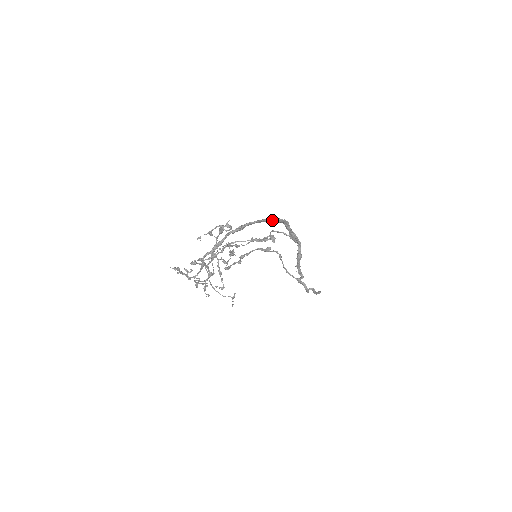
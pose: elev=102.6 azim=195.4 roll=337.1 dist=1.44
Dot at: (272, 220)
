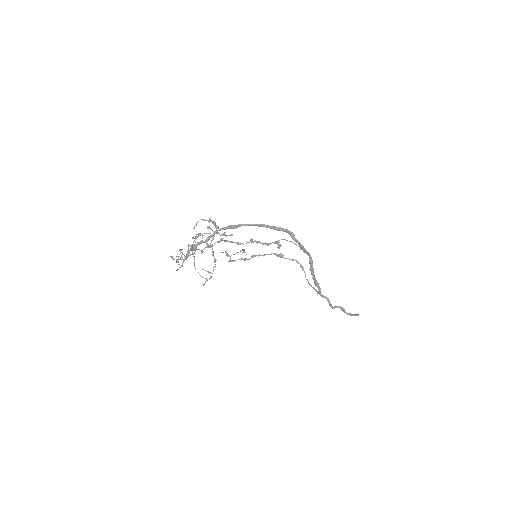
Dot at: (270, 227)
